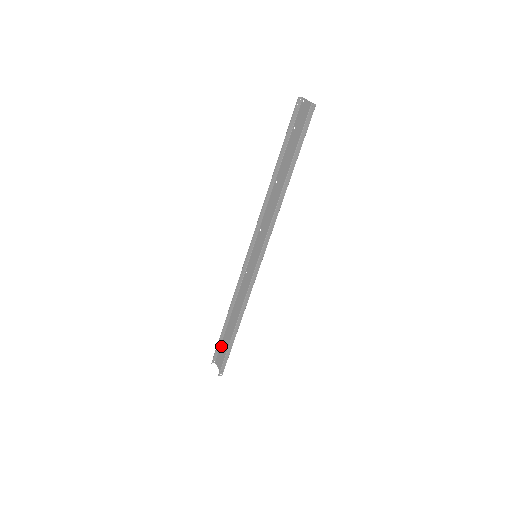
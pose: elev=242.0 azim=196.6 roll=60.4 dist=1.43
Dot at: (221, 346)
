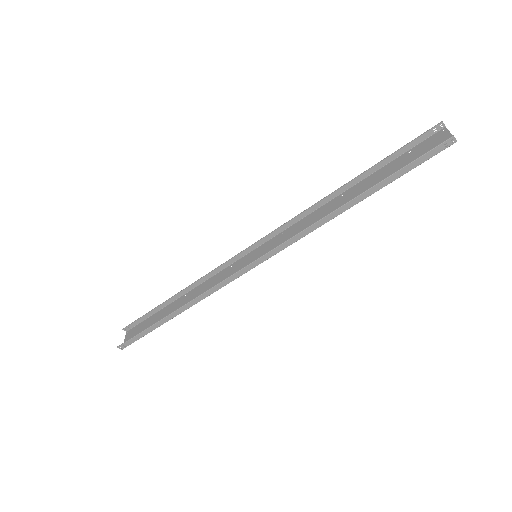
Dot at: (146, 320)
